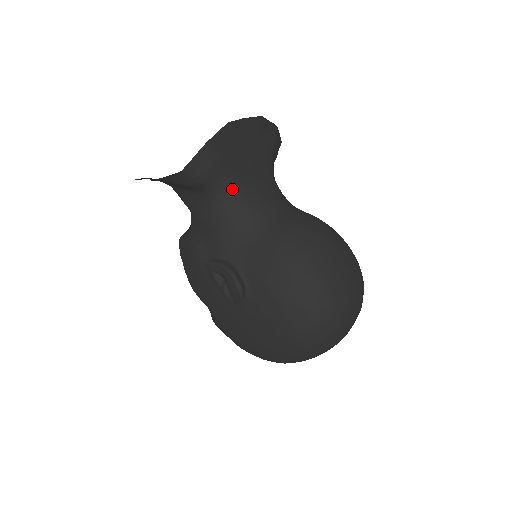
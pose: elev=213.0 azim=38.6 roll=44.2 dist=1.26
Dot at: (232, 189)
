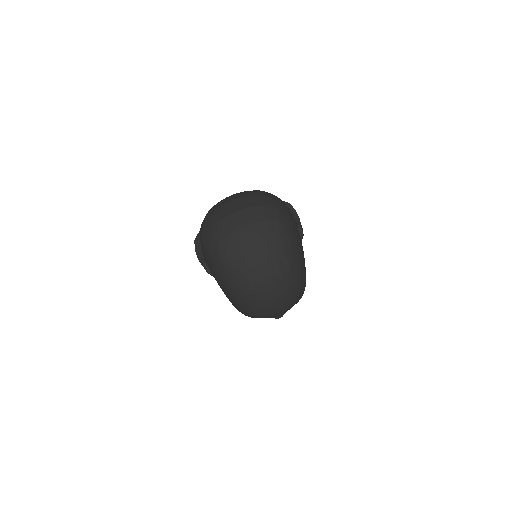
Dot at: occluded
